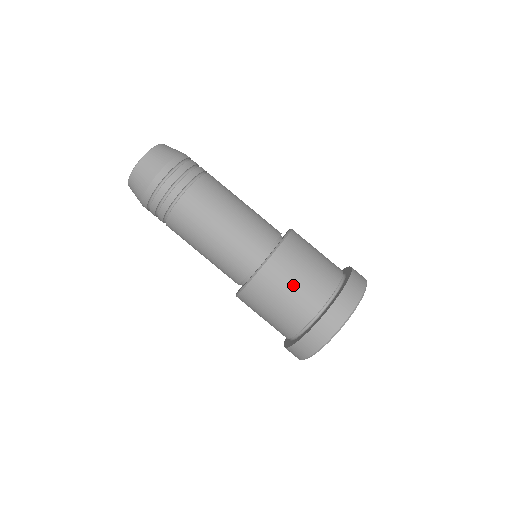
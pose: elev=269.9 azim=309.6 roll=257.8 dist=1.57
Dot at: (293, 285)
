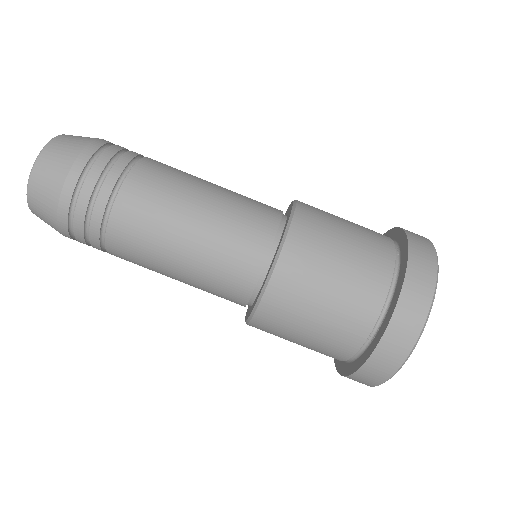
Dot at: (340, 250)
